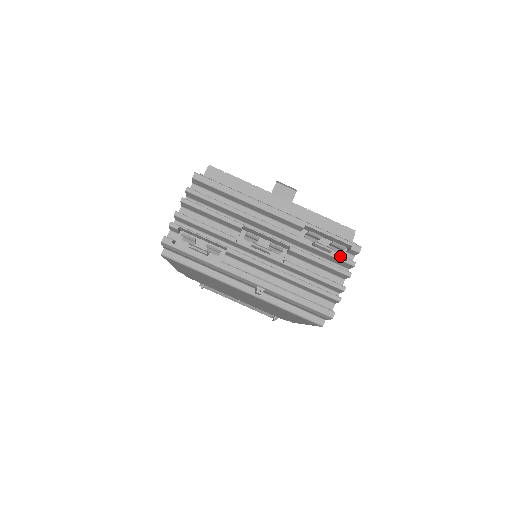
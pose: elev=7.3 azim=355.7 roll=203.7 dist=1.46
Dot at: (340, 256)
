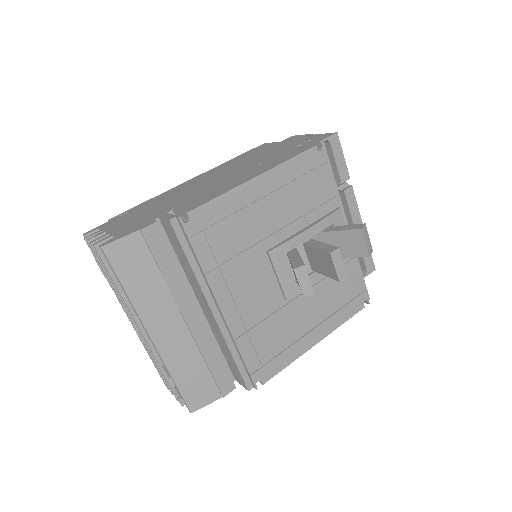
Dot at: occluded
